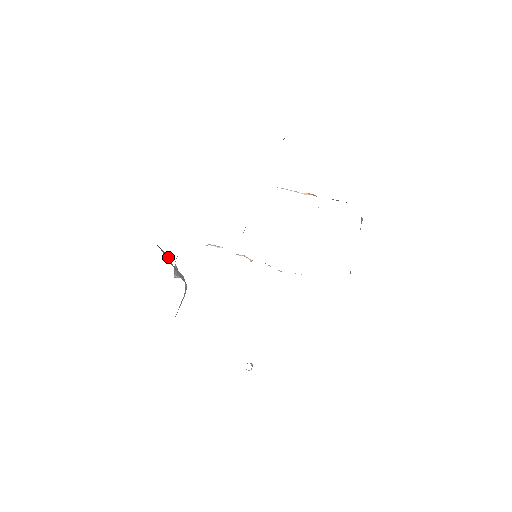
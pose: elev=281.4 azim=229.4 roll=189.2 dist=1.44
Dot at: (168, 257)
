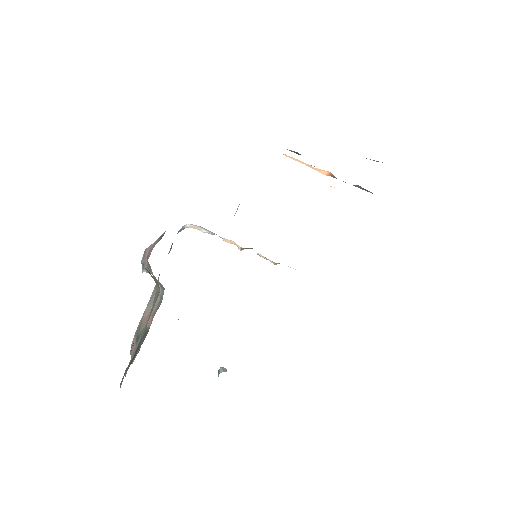
Dot at: (155, 279)
